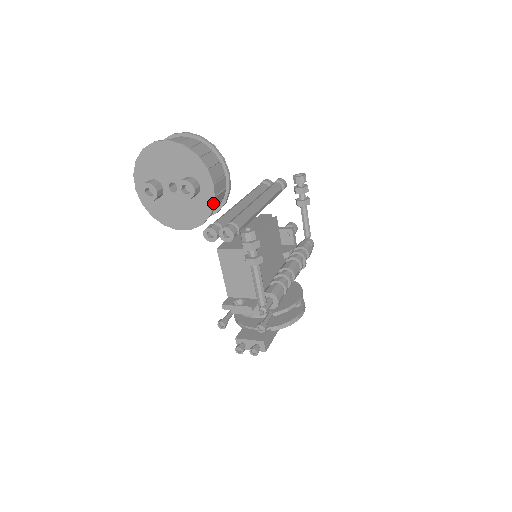
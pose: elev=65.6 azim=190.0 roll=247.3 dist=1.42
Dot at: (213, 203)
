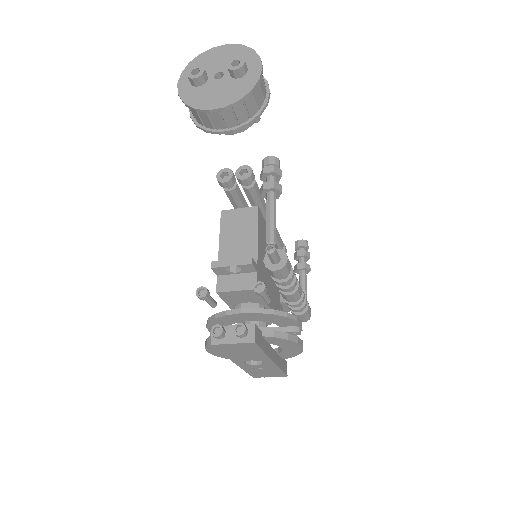
Dot at: (257, 80)
